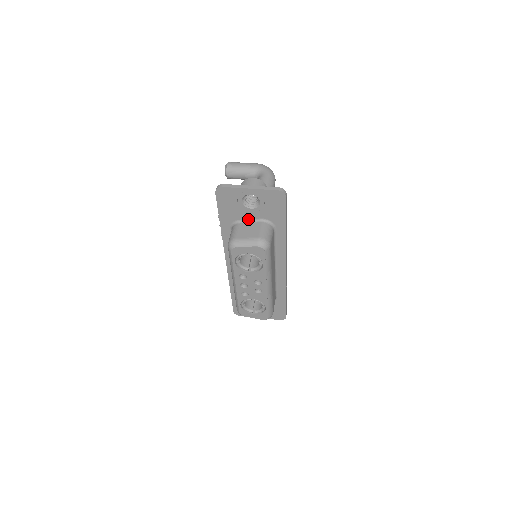
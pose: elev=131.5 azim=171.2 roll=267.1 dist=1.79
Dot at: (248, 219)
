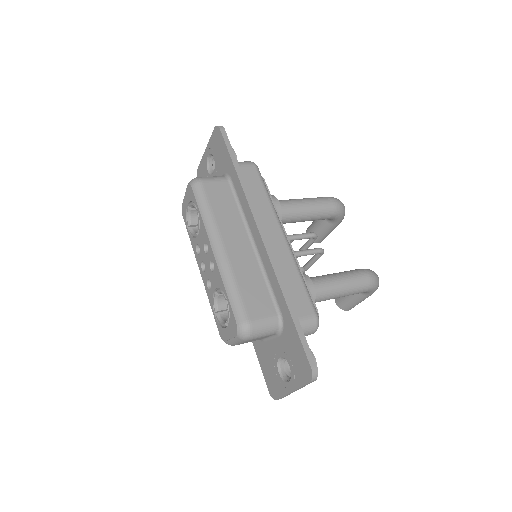
Dot at: occluded
